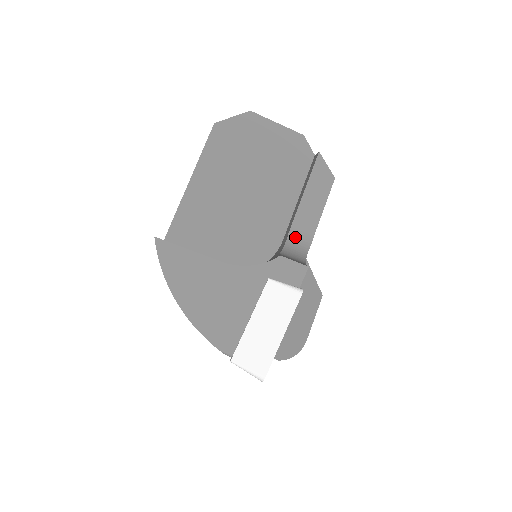
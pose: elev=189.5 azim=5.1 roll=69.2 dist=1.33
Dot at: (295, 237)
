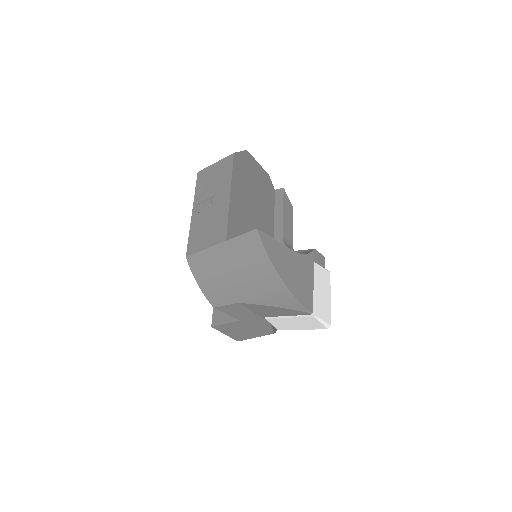
Dot at: (286, 242)
